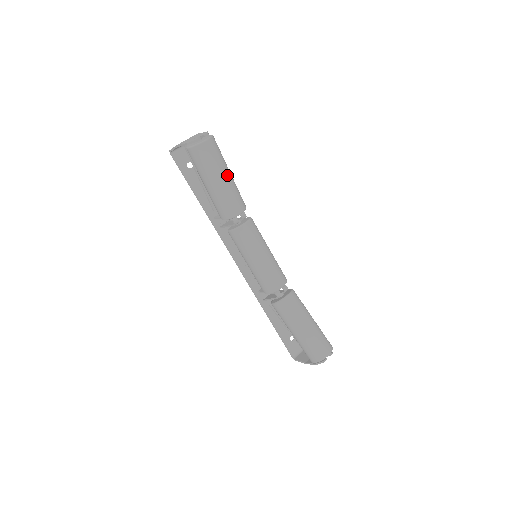
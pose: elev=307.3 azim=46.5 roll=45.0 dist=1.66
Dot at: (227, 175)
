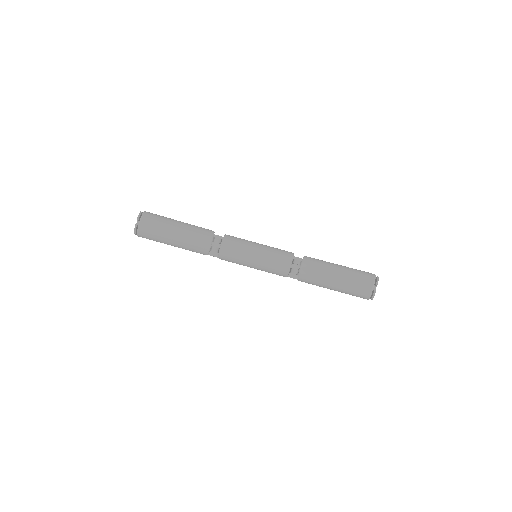
Dot at: (176, 229)
